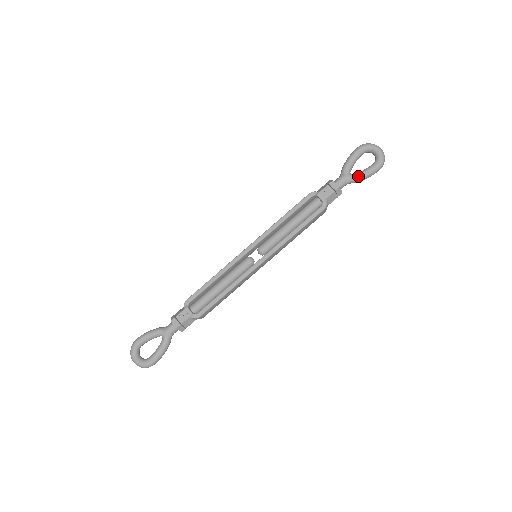
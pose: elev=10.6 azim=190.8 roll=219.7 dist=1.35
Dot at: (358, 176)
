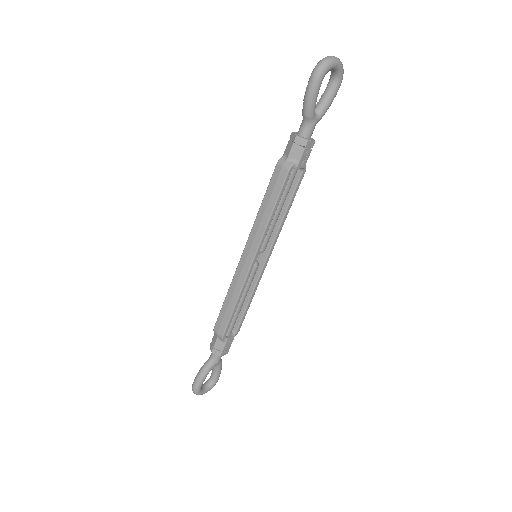
Dot at: (325, 112)
